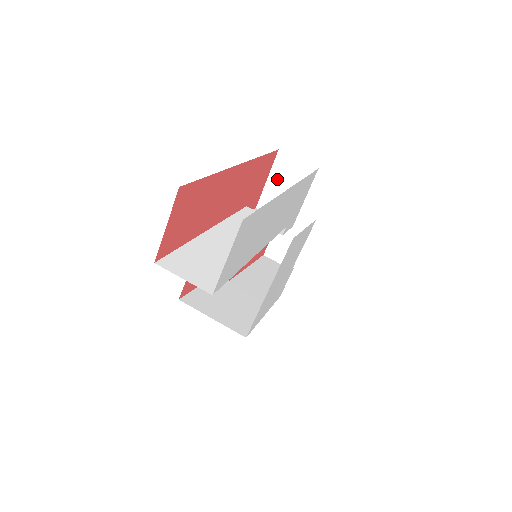
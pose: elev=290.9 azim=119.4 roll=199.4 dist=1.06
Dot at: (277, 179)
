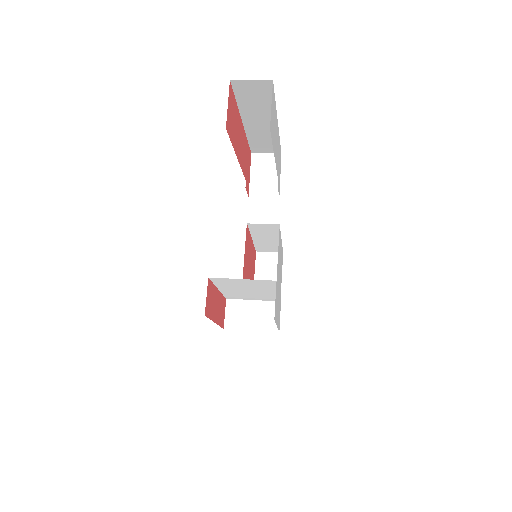
Dot at: (257, 172)
